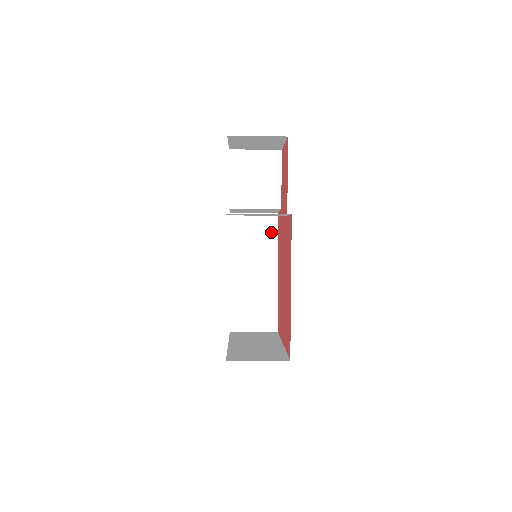
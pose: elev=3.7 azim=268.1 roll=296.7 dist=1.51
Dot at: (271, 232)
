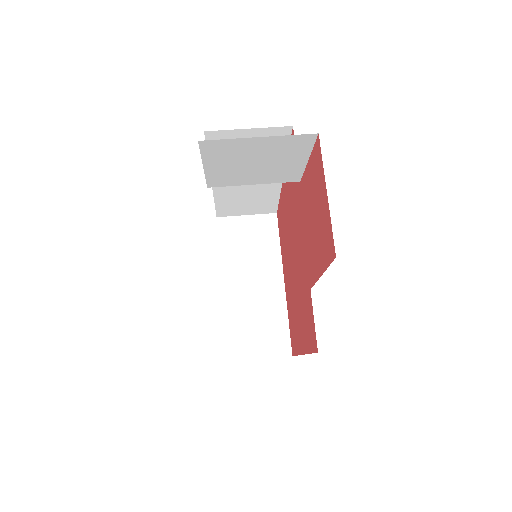
Dot at: occluded
